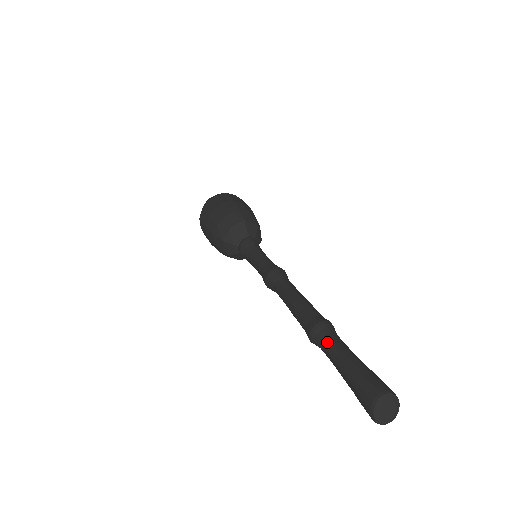
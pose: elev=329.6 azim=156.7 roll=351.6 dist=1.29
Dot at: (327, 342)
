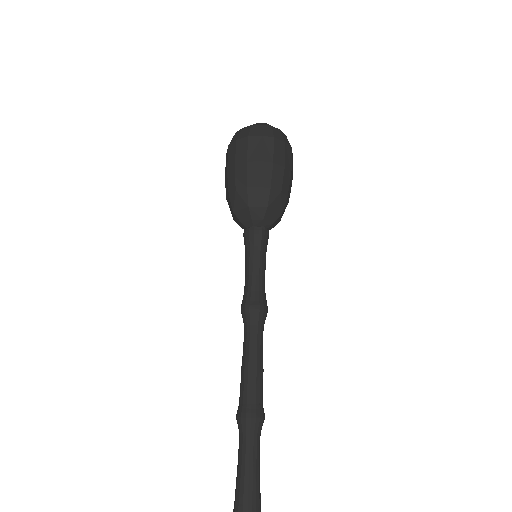
Dot at: (244, 442)
